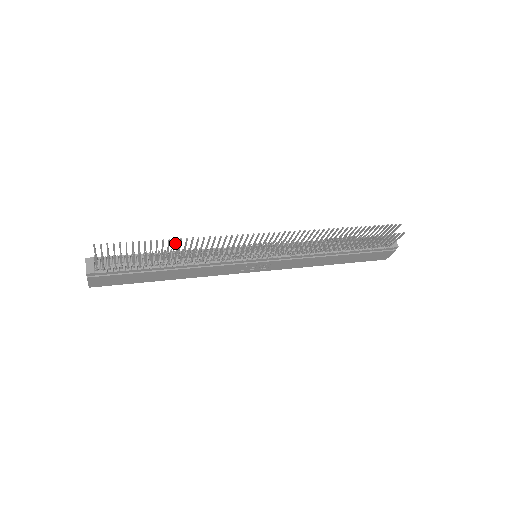
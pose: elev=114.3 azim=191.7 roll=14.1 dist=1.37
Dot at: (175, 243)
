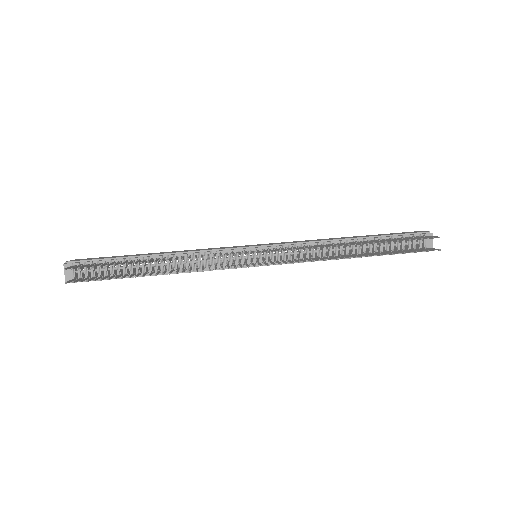
Dot at: (156, 261)
